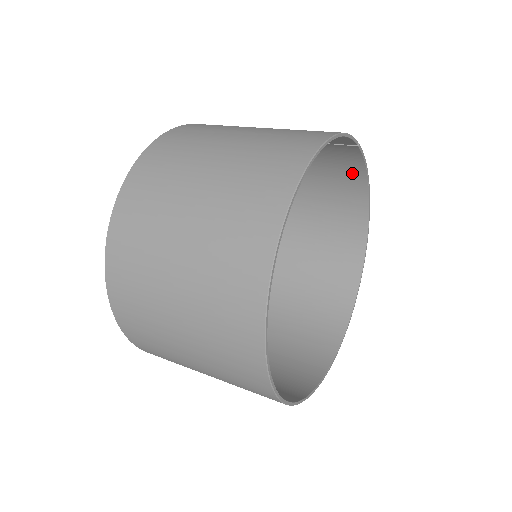
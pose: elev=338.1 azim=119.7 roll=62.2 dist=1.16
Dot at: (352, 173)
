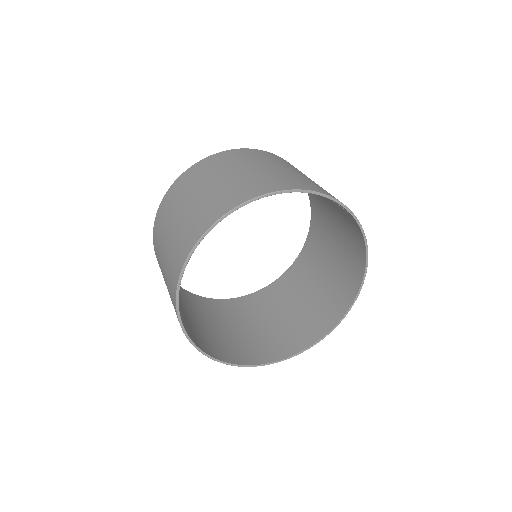
Dot at: (358, 238)
